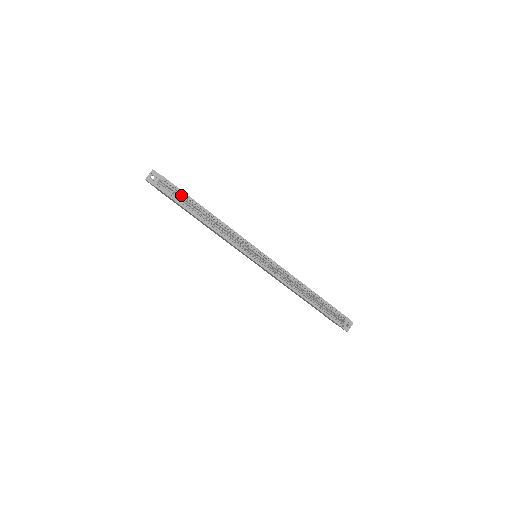
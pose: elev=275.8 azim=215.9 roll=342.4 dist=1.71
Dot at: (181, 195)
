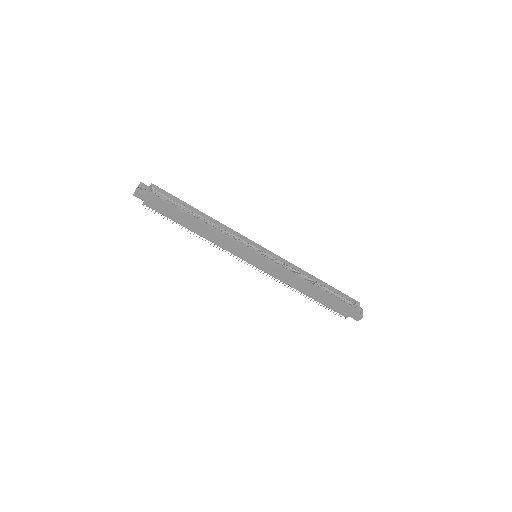
Dot at: (174, 201)
